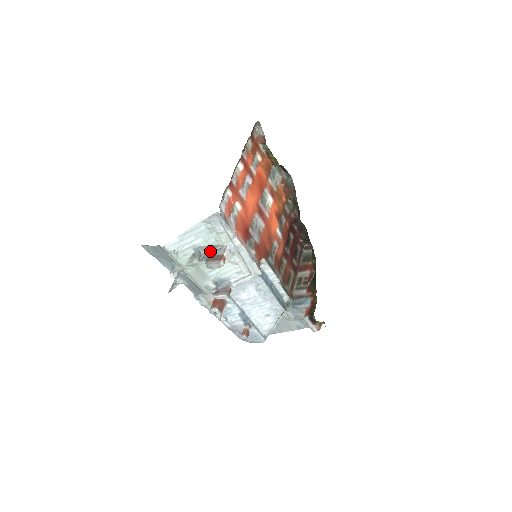
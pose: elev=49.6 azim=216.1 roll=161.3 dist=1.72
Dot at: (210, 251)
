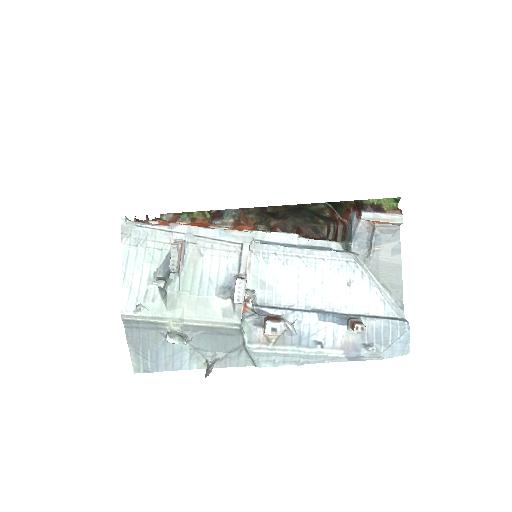
Dot at: occluded
